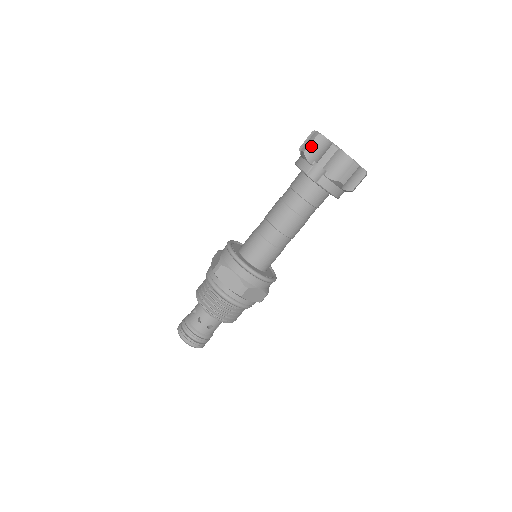
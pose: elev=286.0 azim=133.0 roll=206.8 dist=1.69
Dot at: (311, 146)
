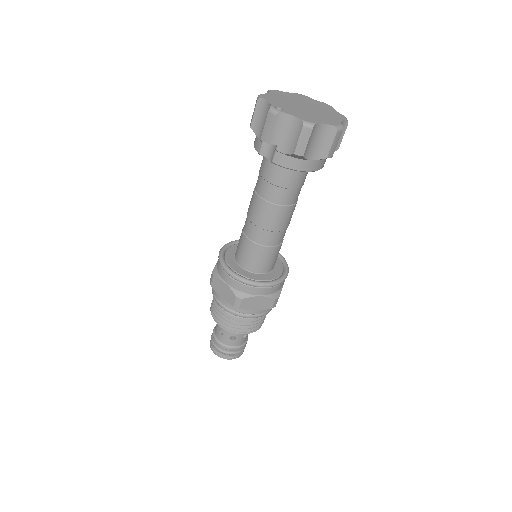
Dot at: (255, 117)
